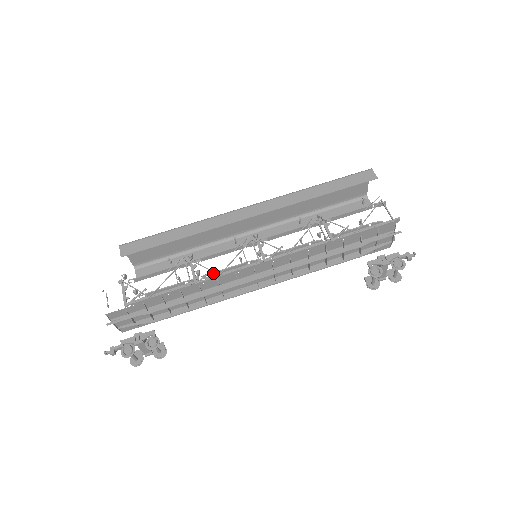
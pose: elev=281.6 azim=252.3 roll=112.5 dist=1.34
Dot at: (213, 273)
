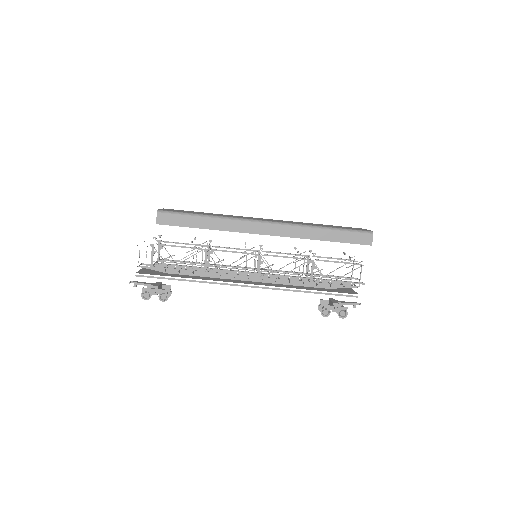
Dot at: occluded
